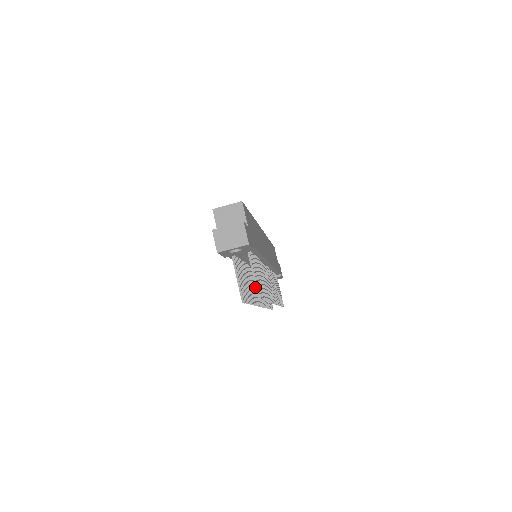
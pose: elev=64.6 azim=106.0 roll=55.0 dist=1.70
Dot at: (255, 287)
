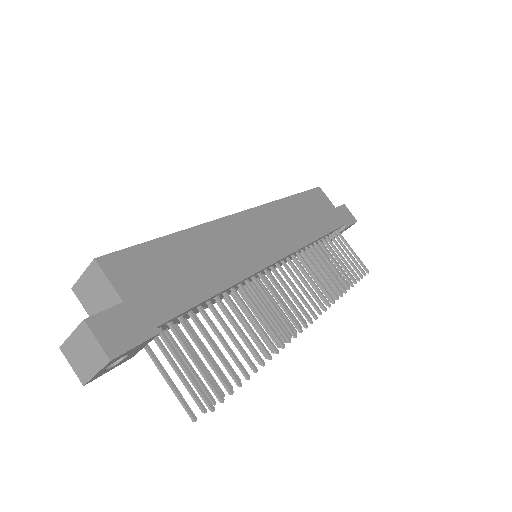
Dot at: (271, 311)
